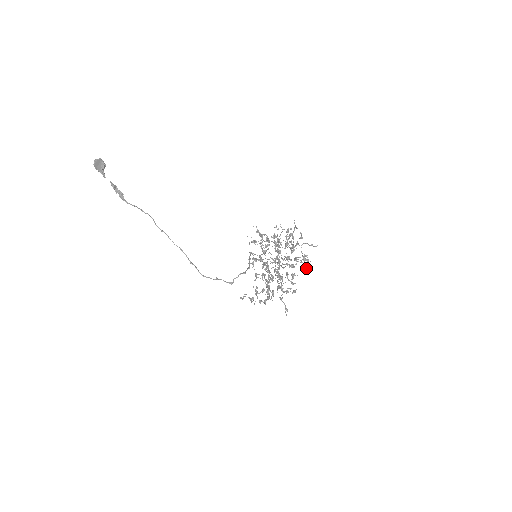
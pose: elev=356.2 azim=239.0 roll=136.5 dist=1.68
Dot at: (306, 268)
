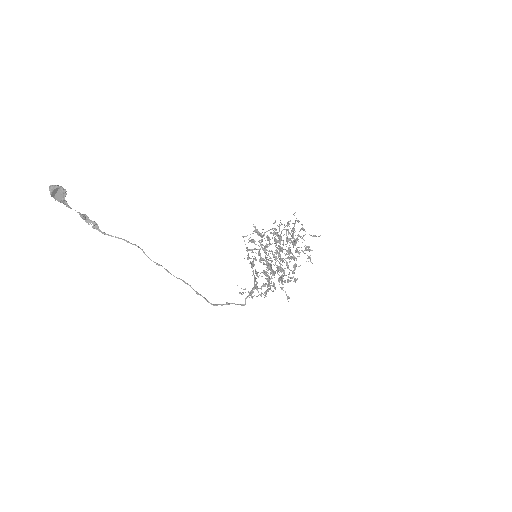
Dot at: occluded
